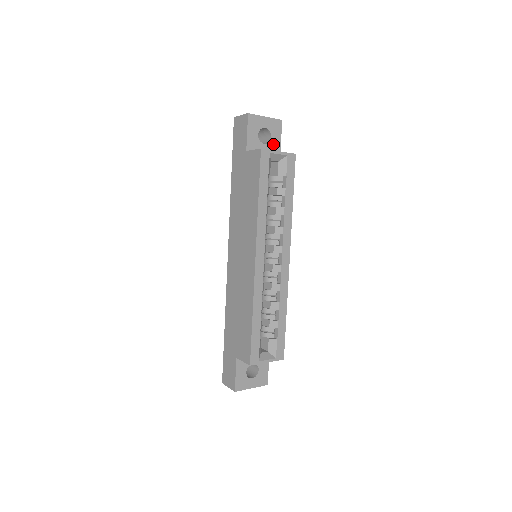
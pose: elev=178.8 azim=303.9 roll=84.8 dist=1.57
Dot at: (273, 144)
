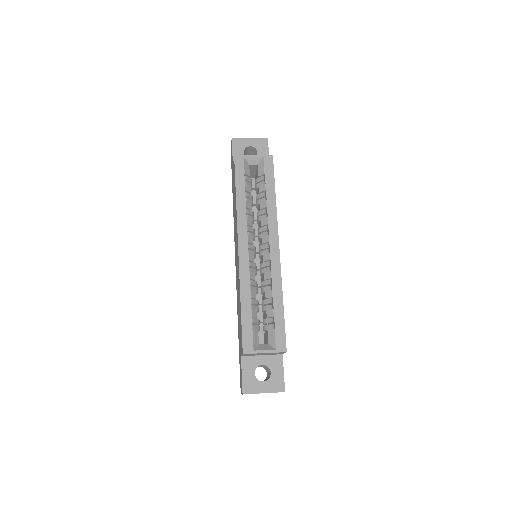
Dot at: occluded
